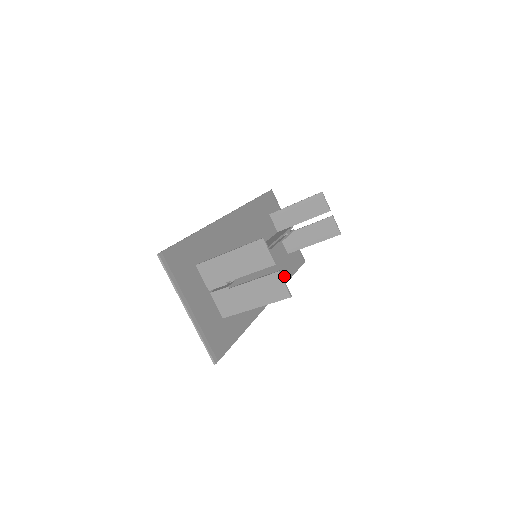
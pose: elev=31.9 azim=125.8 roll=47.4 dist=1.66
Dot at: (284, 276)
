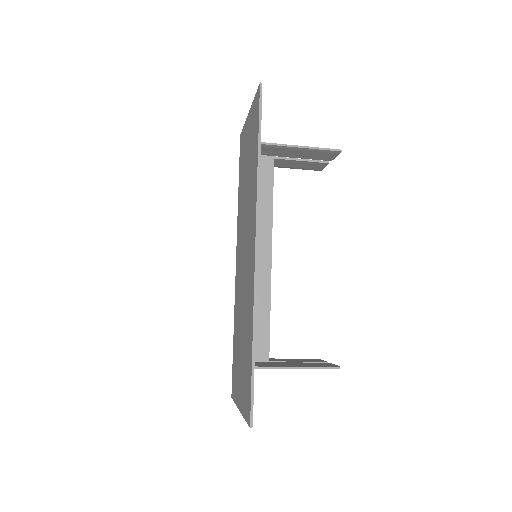
Dot at: occluded
